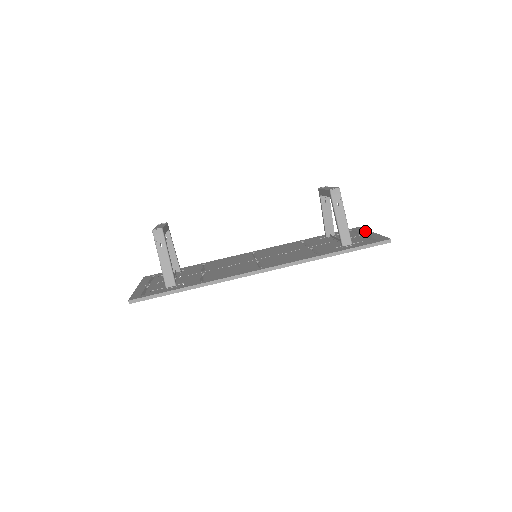
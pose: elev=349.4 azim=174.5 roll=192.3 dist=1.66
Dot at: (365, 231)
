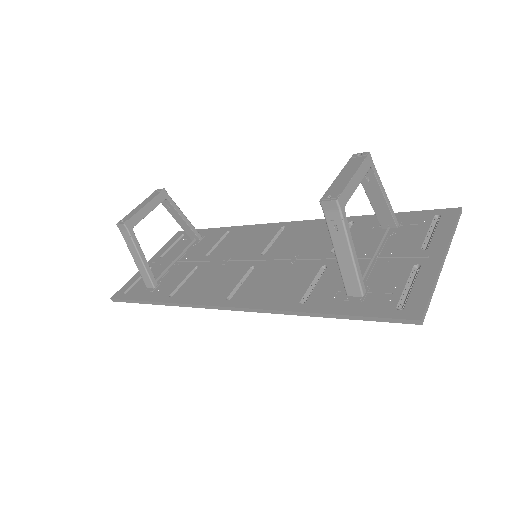
Dot at: (441, 241)
